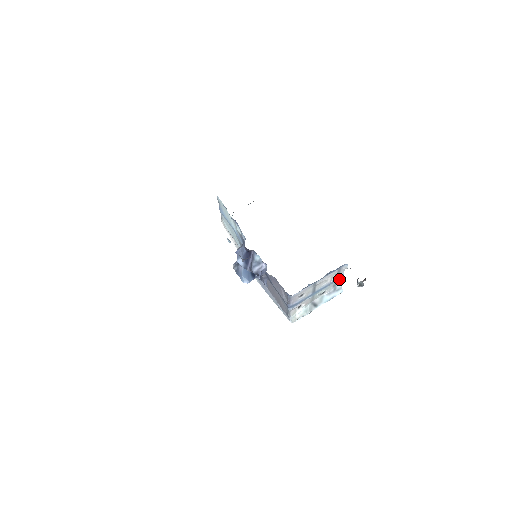
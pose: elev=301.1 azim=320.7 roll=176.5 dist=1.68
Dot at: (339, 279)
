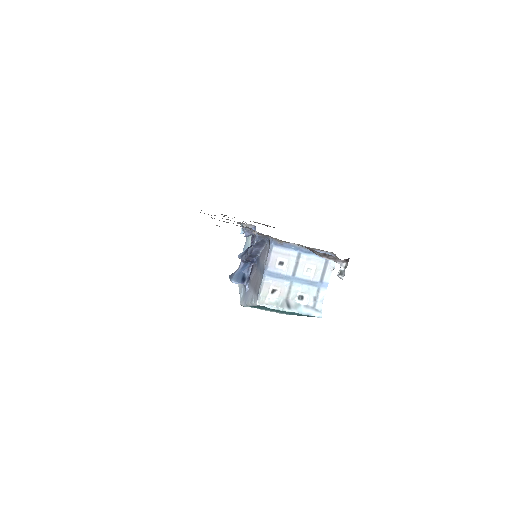
Dot at: (322, 289)
